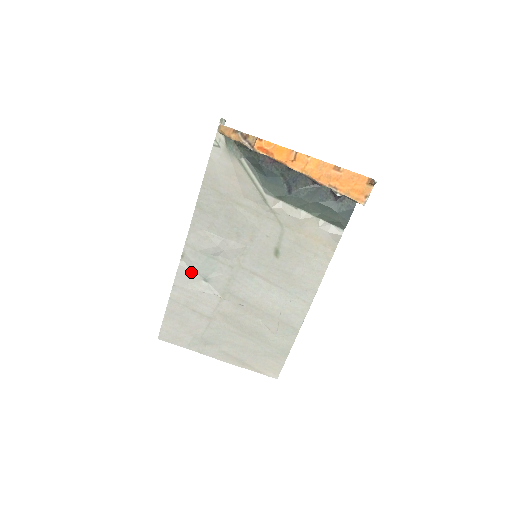
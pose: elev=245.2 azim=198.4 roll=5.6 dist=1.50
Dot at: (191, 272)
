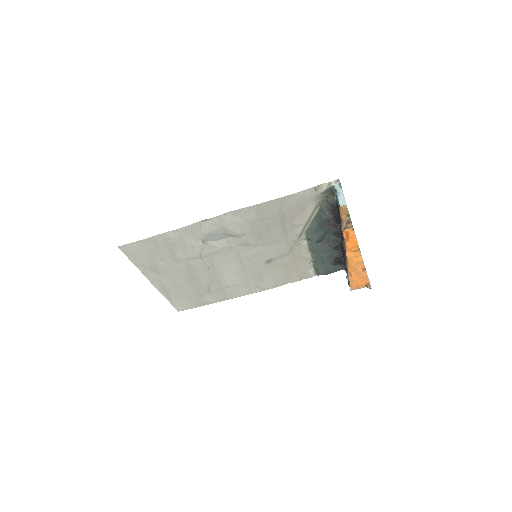
Dot at: (200, 231)
